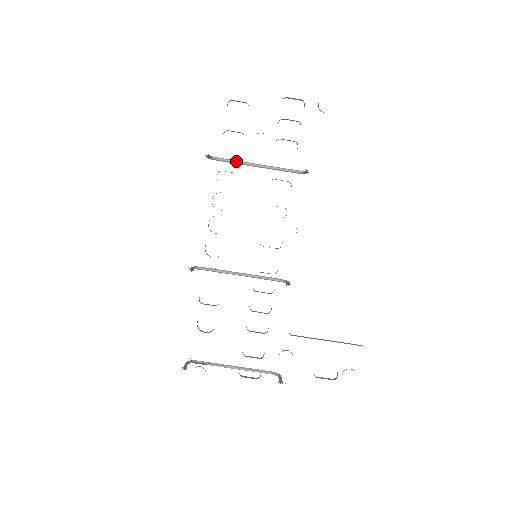
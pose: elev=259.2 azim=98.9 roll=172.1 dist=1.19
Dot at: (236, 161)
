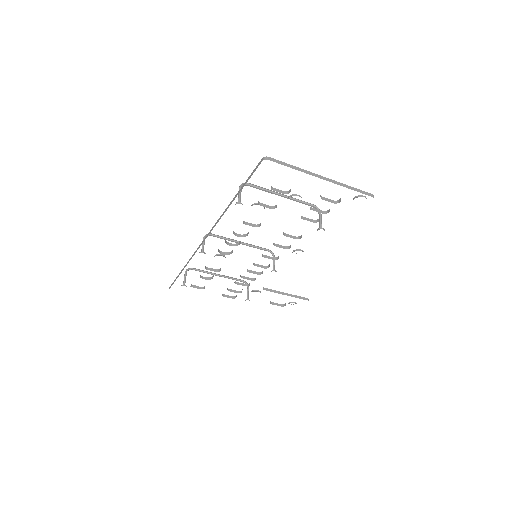
Dot at: (264, 190)
